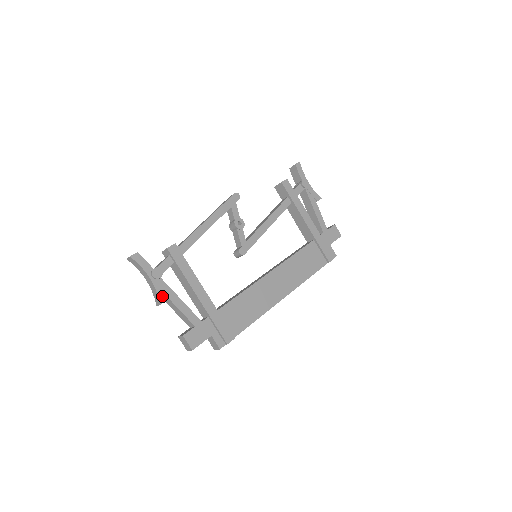
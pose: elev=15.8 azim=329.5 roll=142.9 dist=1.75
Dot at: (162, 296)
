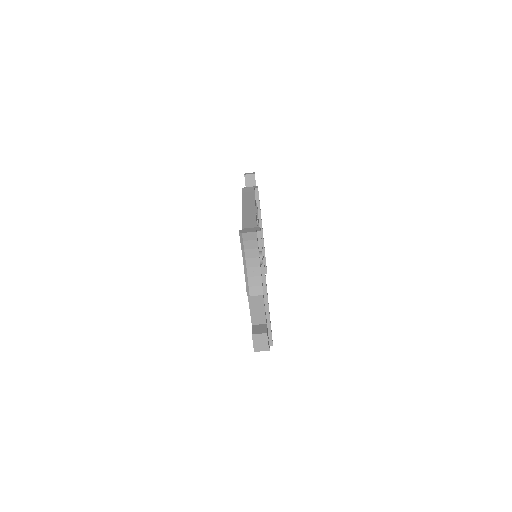
Dot at: (262, 285)
